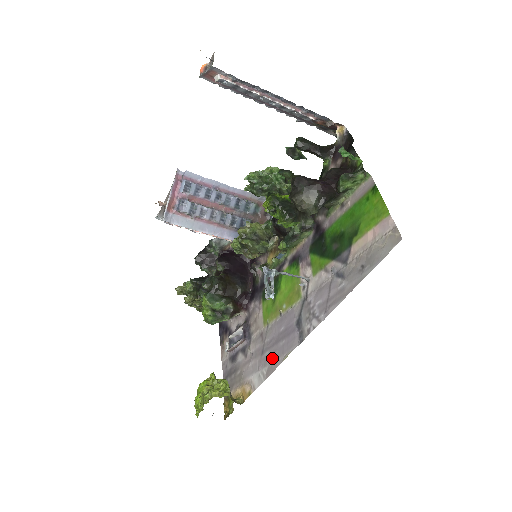
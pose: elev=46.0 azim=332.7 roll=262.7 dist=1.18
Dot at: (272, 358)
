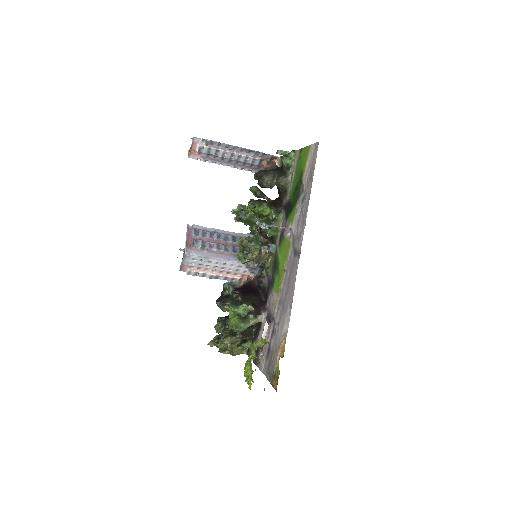
Dot at: (289, 295)
